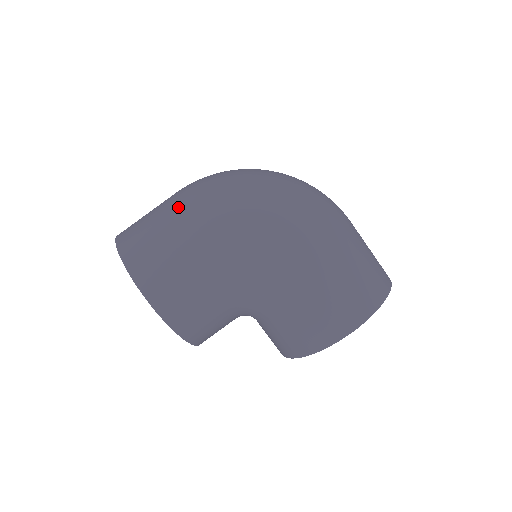
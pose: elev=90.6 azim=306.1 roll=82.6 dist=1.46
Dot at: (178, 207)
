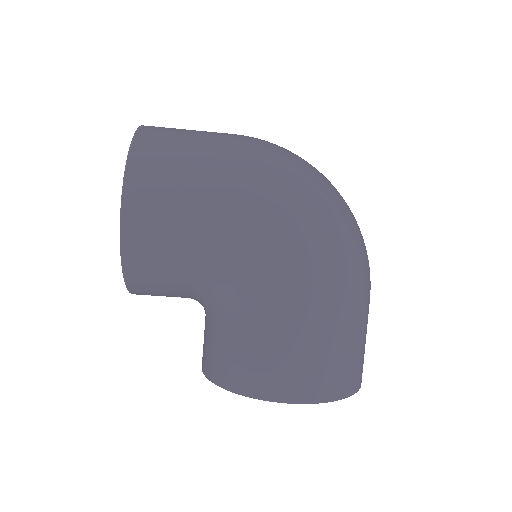
Dot at: (227, 145)
